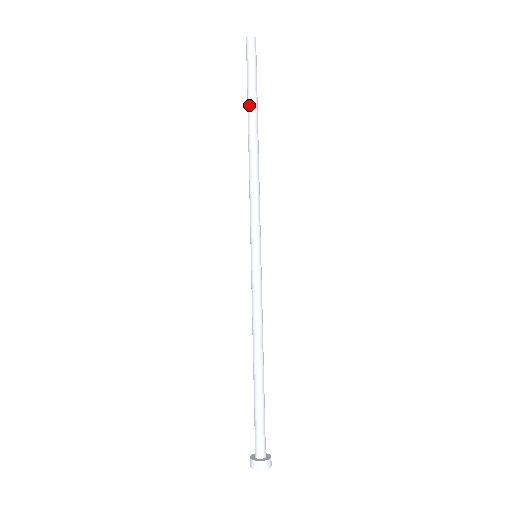
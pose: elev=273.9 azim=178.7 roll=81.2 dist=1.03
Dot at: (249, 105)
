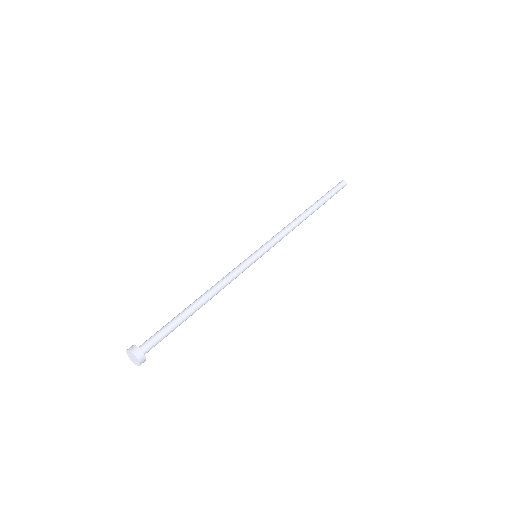
Dot at: occluded
